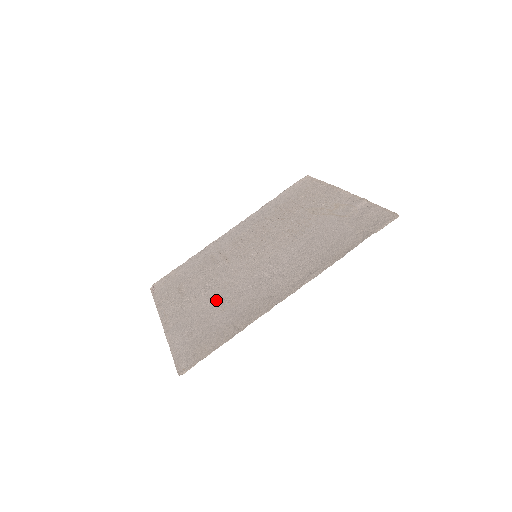
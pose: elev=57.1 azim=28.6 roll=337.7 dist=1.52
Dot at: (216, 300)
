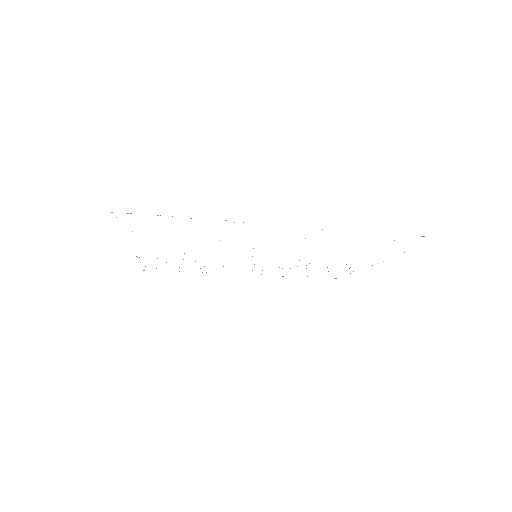
Dot at: occluded
